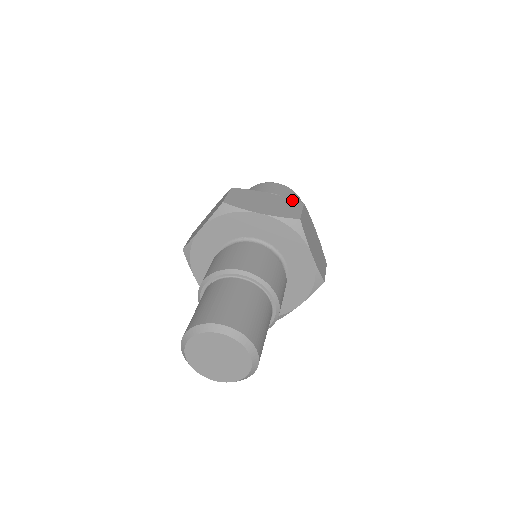
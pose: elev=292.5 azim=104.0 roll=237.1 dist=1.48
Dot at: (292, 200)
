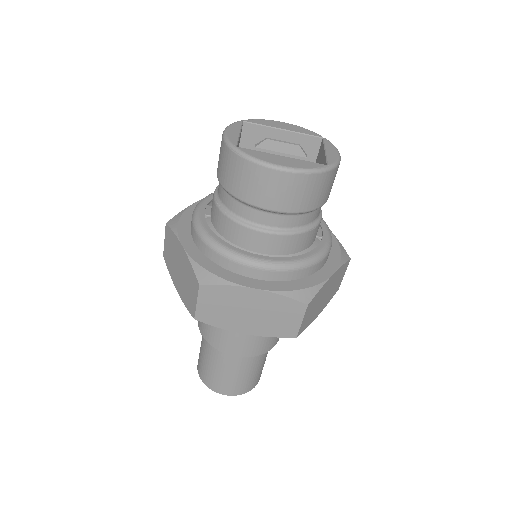
Dot at: (290, 301)
